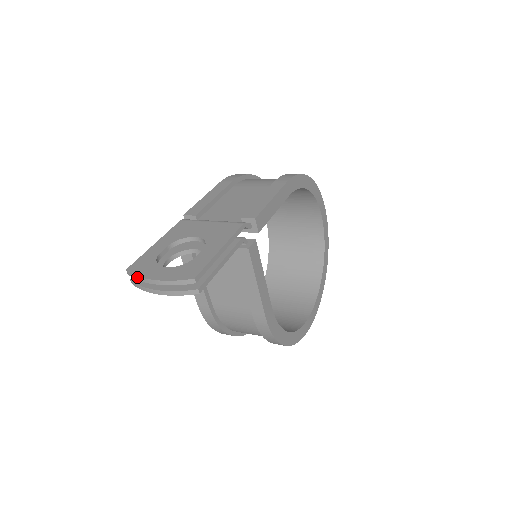
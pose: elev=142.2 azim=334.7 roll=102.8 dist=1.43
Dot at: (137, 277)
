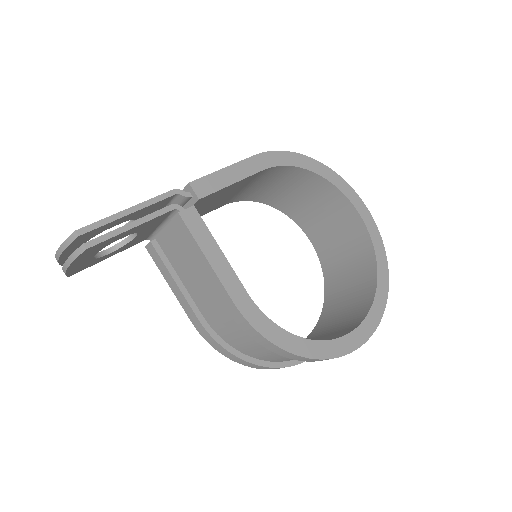
Dot at: (56, 259)
